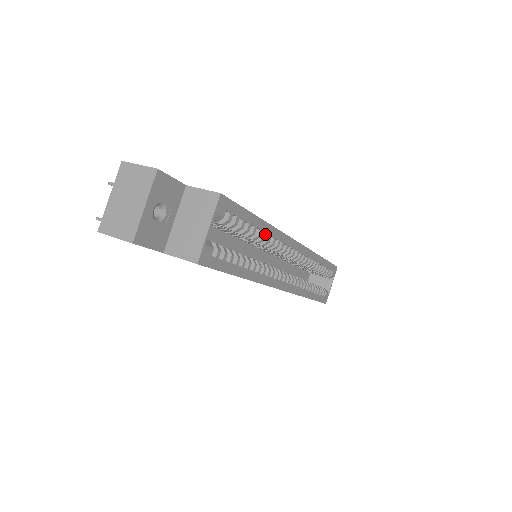
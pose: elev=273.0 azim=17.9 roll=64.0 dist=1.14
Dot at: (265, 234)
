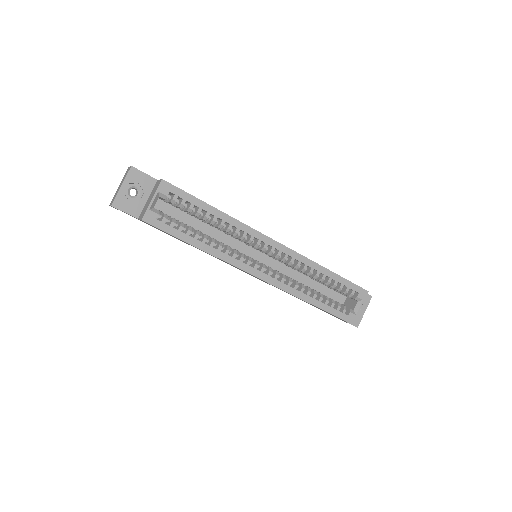
Dot at: (223, 221)
